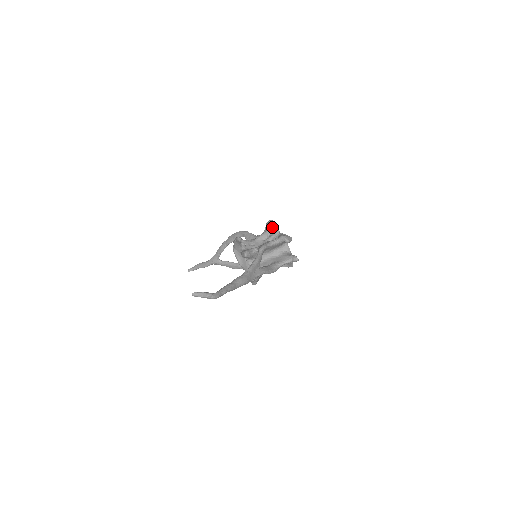
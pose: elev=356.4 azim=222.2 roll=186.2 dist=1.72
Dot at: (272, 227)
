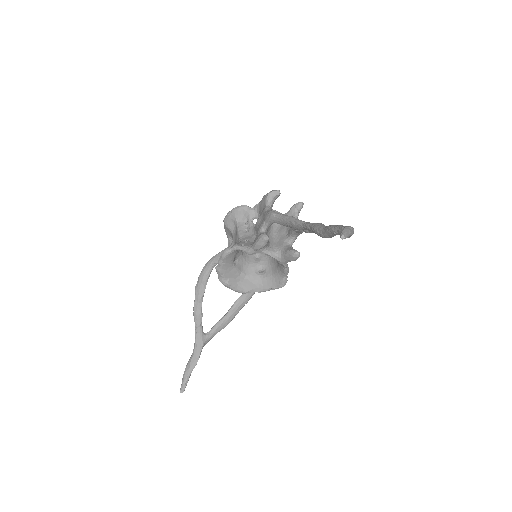
Dot at: (239, 213)
